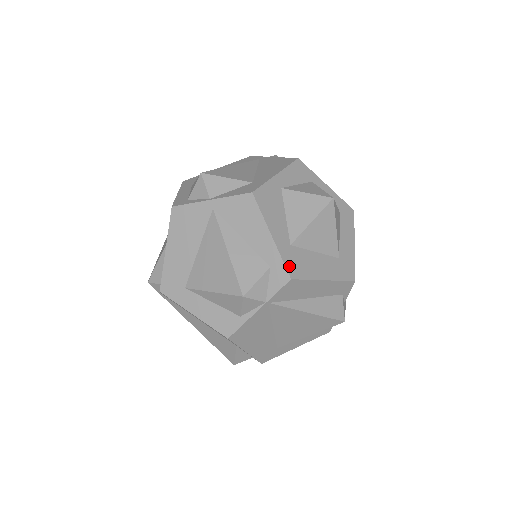
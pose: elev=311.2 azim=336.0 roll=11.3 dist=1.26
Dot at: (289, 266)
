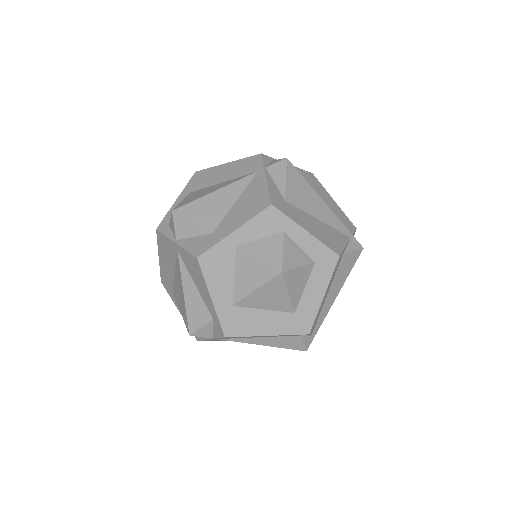
Dot at: (226, 326)
